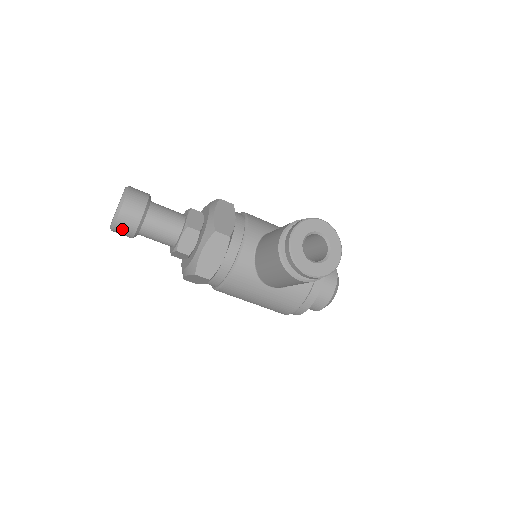
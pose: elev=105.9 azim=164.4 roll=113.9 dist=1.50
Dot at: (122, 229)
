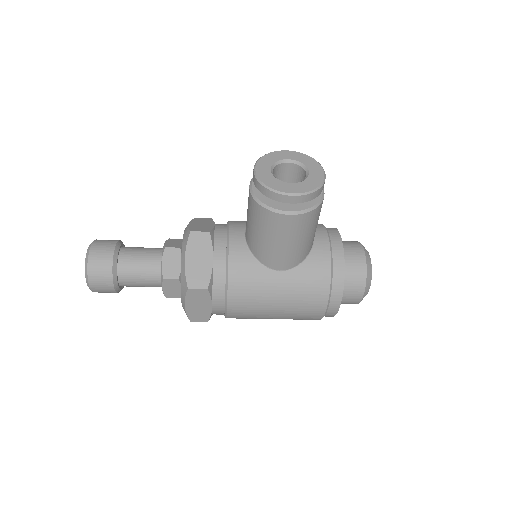
Dot at: (98, 278)
